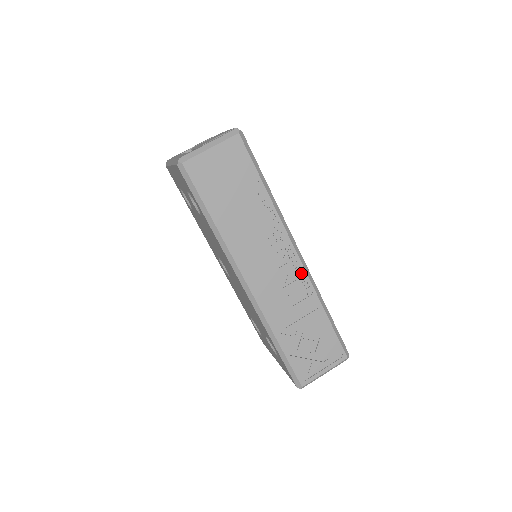
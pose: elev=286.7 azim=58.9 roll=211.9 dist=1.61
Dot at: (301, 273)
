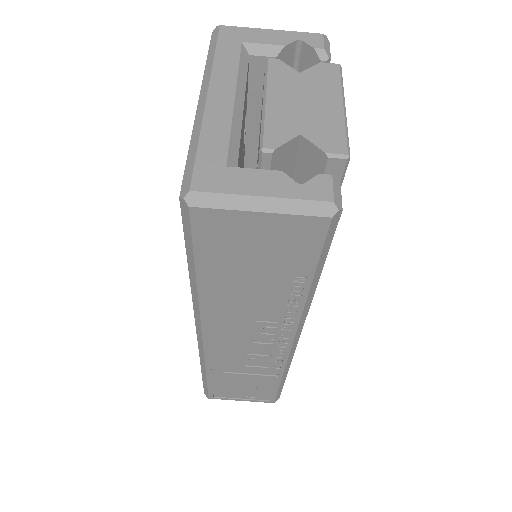
Dot at: (282, 355)
